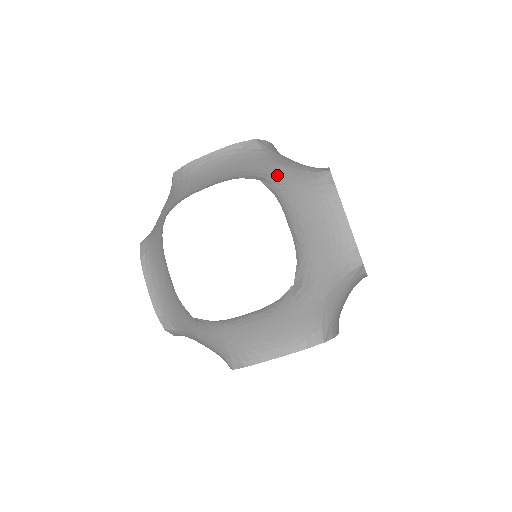
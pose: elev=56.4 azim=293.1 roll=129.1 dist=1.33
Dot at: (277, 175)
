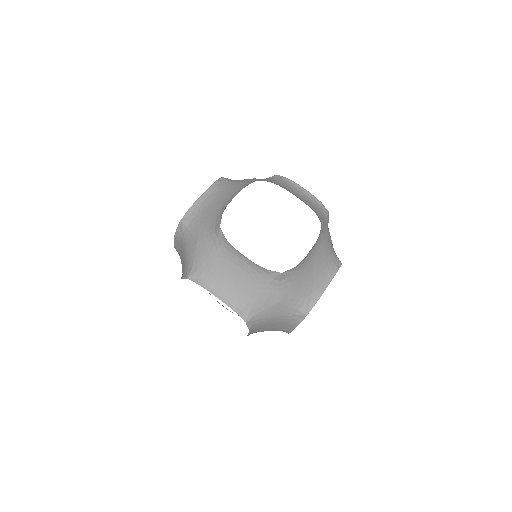
Dot at: (325, 232)
